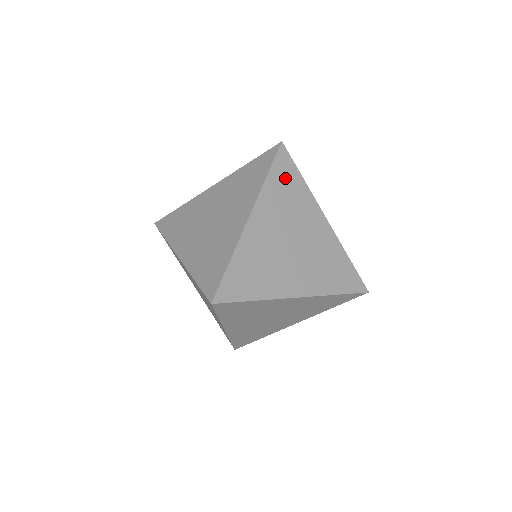
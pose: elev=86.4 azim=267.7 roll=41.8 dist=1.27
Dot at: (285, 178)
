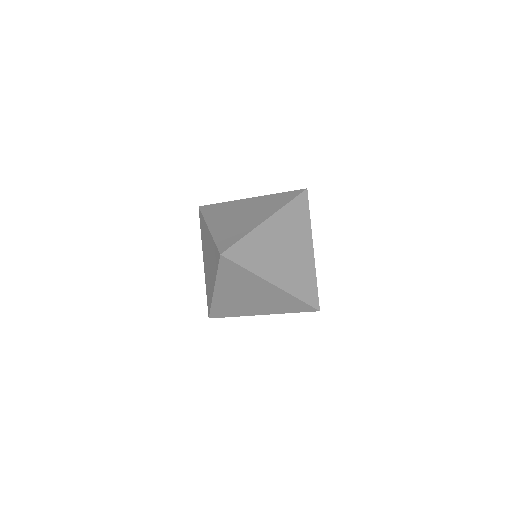
Dot at: (213, 209)
